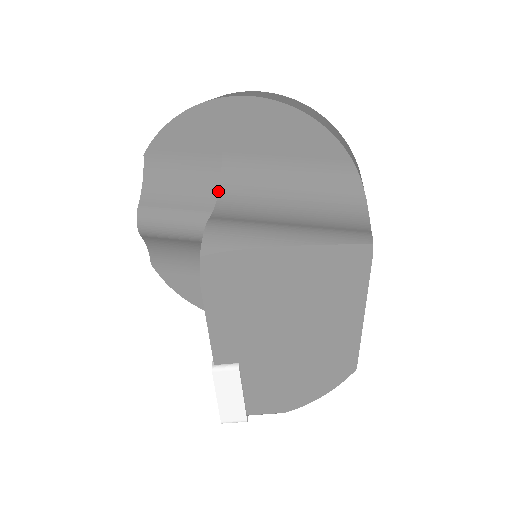
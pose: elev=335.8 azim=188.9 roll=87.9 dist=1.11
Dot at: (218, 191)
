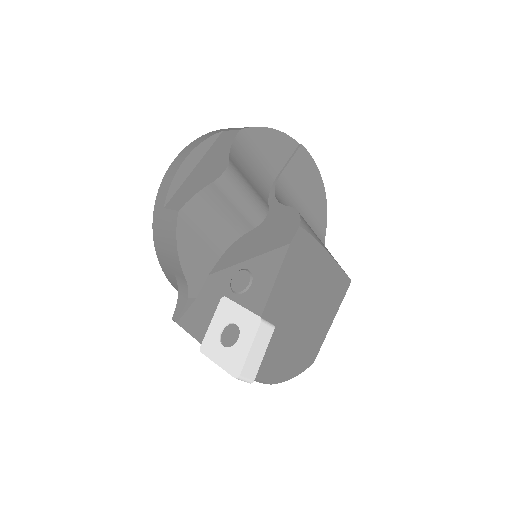
Dot at: (275, 194)
